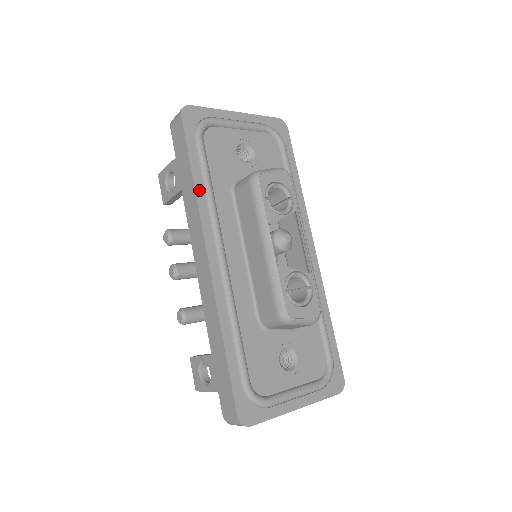
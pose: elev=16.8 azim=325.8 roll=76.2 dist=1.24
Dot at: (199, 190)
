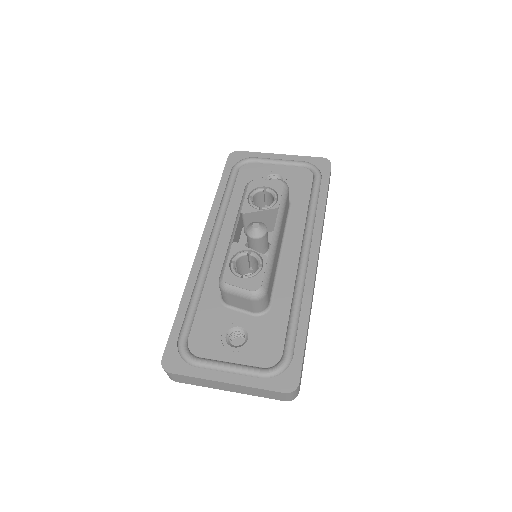
Dot at: (217, 200)
